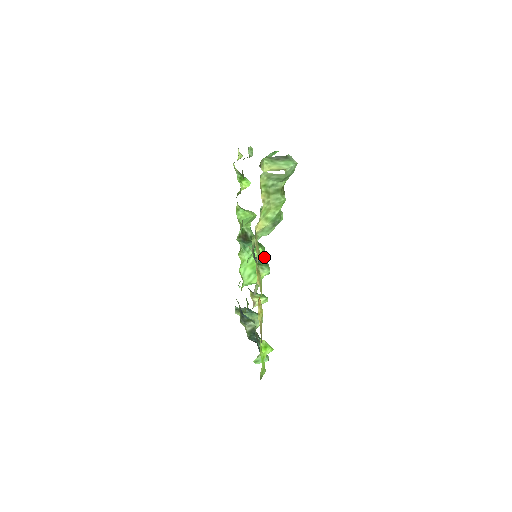
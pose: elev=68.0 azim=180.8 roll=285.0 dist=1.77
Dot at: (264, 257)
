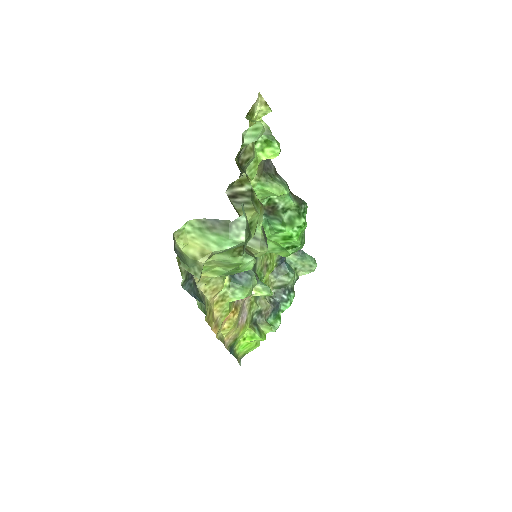
Dot at: (293, 239)
